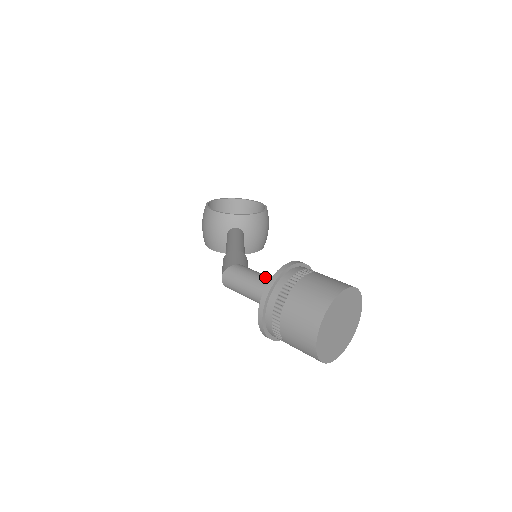
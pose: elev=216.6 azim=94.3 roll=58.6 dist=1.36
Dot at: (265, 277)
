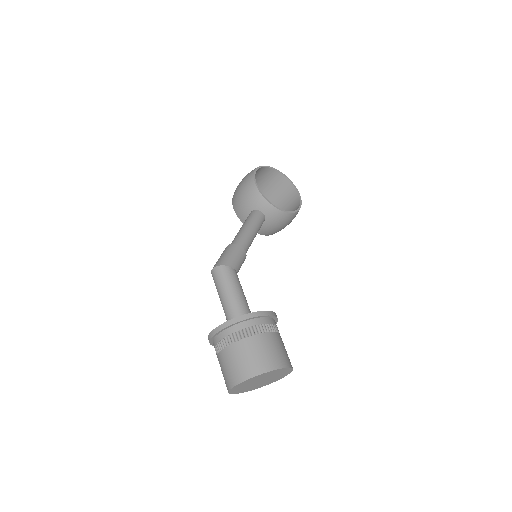
Dot at: (242, 298)
